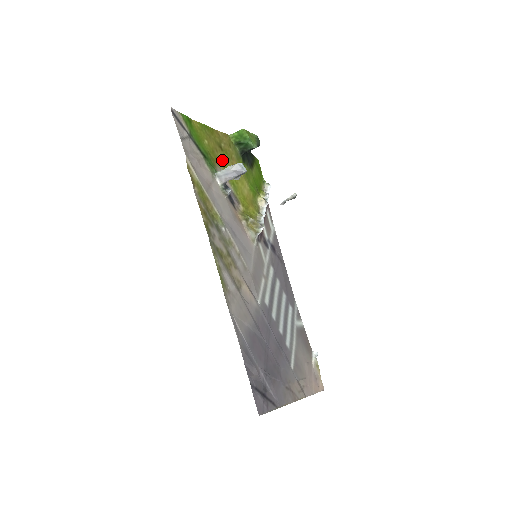
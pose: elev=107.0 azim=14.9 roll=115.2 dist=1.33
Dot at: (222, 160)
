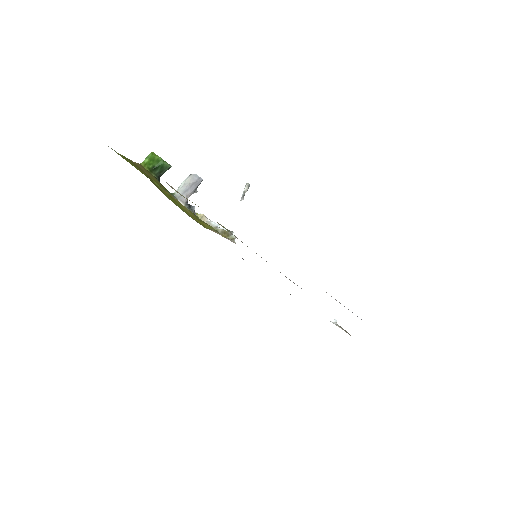
Dot at: occluded
